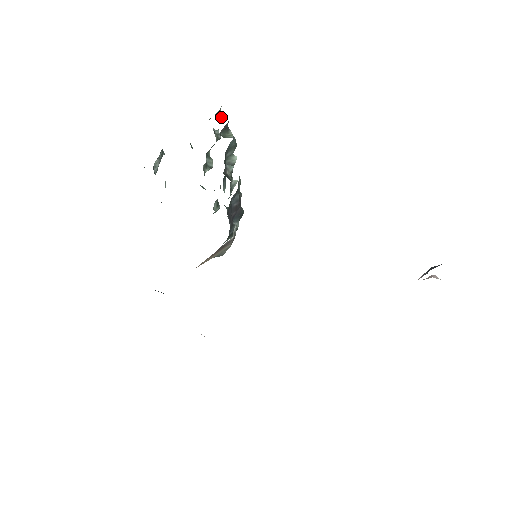
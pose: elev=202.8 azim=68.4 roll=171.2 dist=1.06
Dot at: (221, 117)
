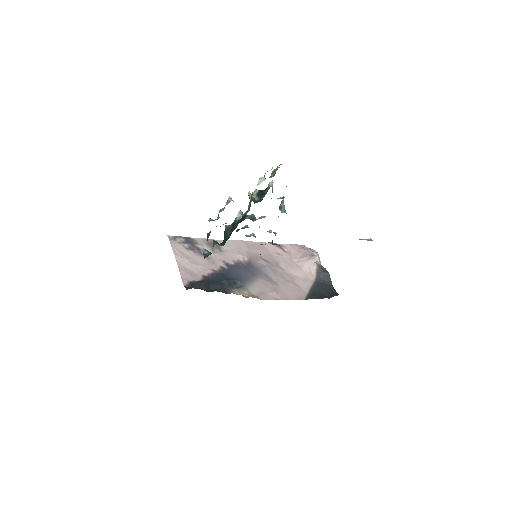
Dot at: occluded
